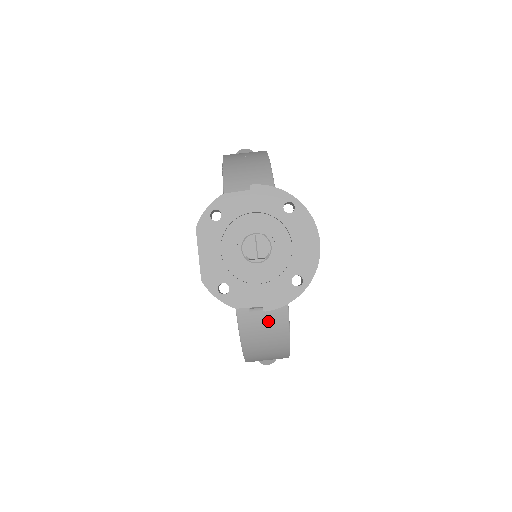
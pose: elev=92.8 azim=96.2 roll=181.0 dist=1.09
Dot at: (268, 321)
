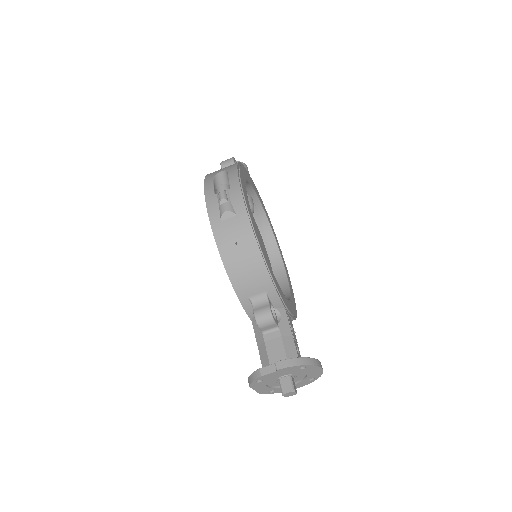
Dot at: occluded
